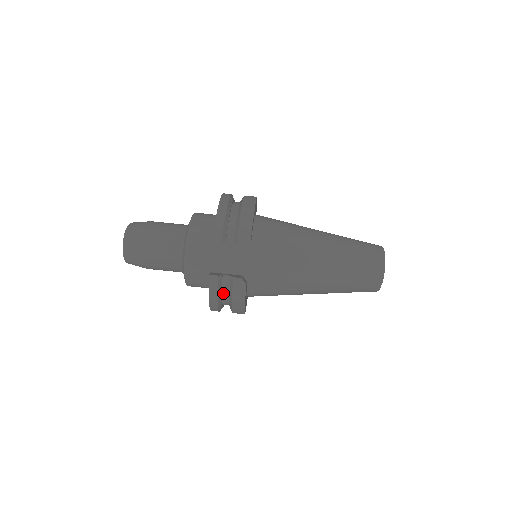
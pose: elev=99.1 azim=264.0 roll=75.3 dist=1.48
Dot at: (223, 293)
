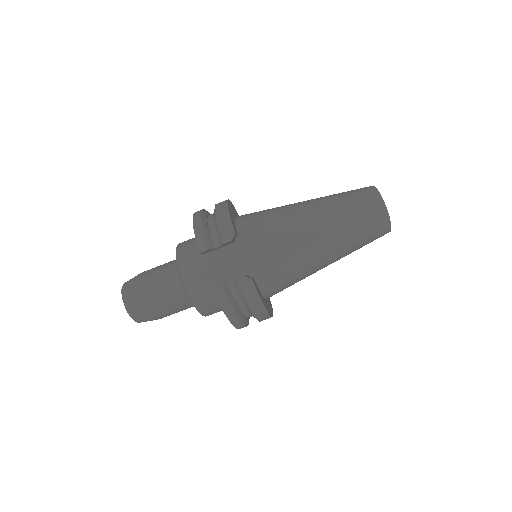
Dot at: (236, 302)
